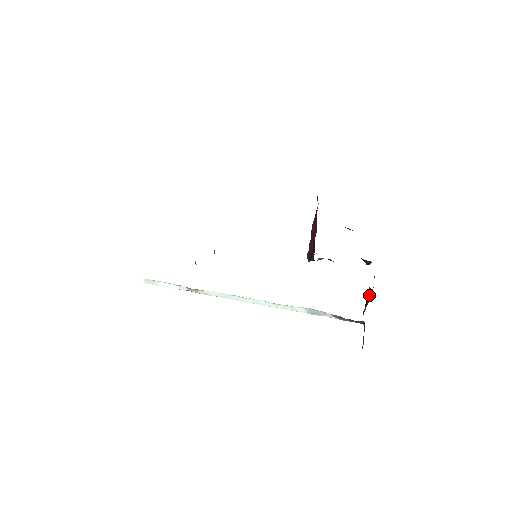
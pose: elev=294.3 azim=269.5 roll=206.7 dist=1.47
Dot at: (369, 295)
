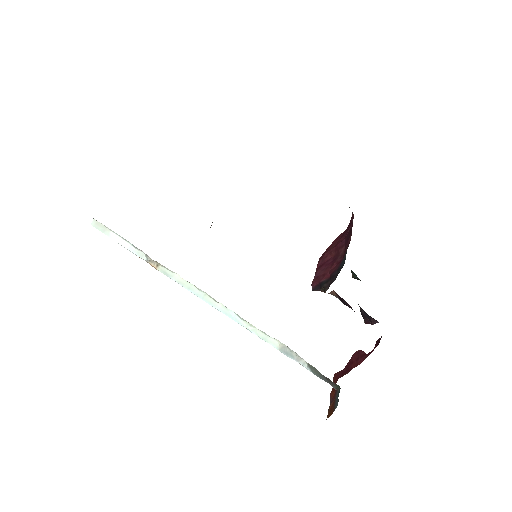
Dot at: (359, 358)
